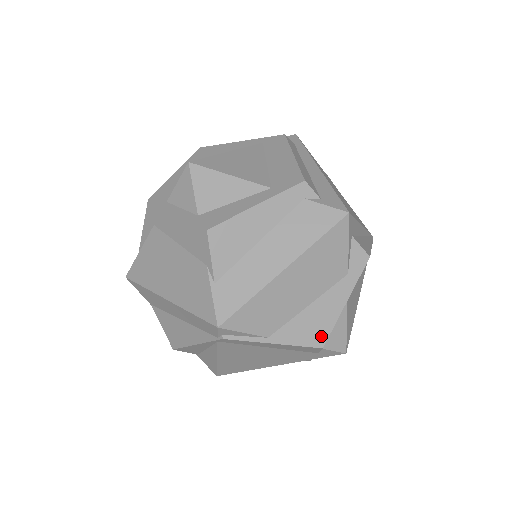
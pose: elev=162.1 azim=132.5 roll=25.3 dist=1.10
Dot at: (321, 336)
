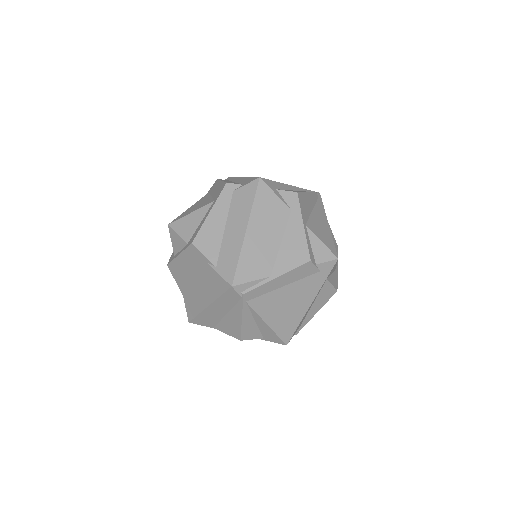
Dot at: (304, 254)
